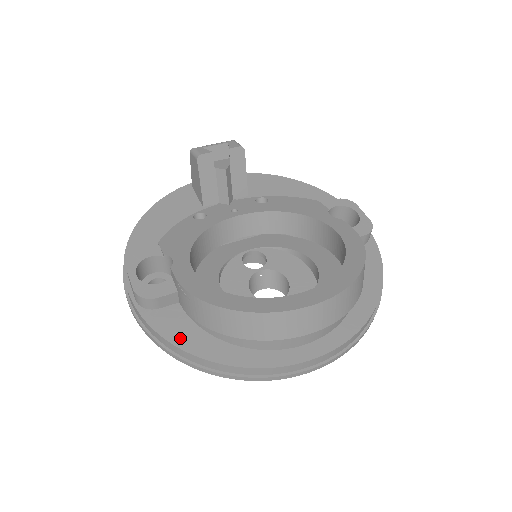
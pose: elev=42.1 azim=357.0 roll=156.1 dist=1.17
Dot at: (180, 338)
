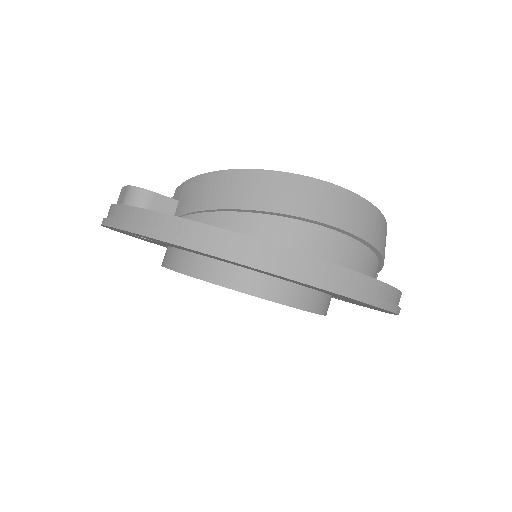
Dot at: occluded
